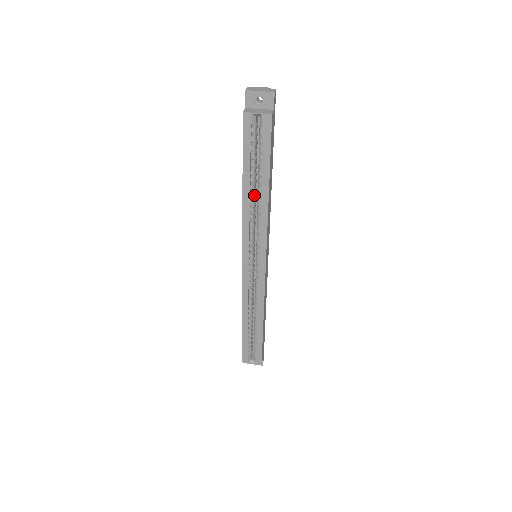
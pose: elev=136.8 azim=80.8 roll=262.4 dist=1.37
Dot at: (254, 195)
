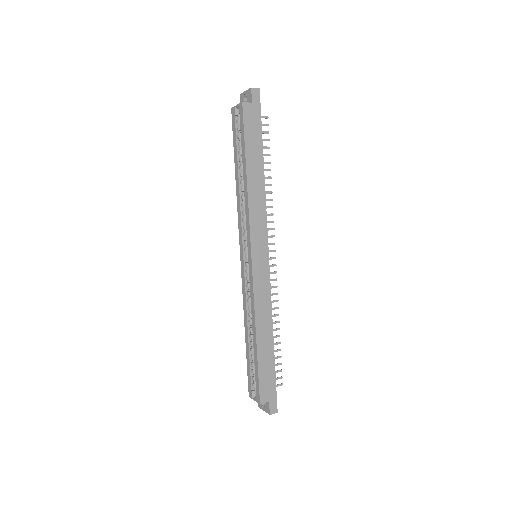
Dot at: occluded
